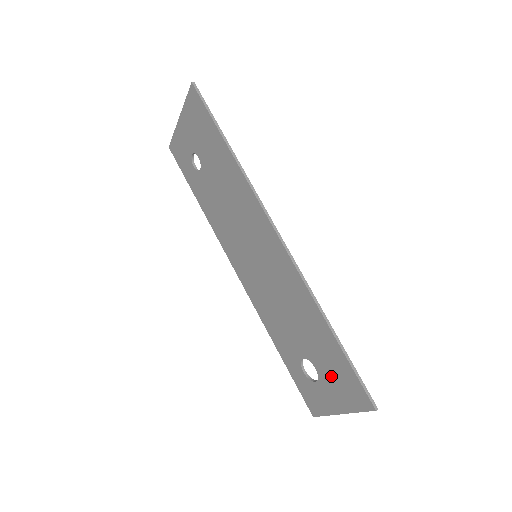
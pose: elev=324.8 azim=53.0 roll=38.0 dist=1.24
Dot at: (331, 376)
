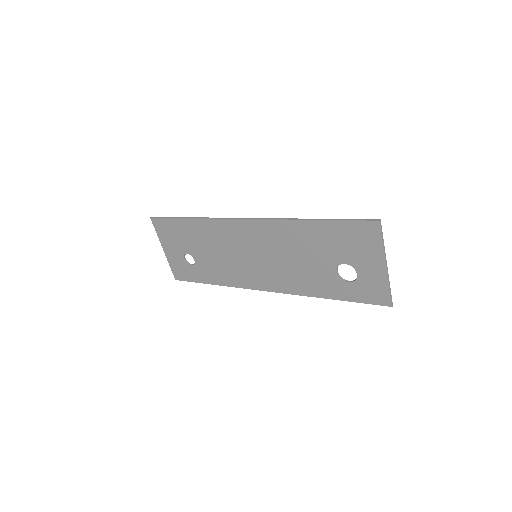
Dot at: (351, 250)
